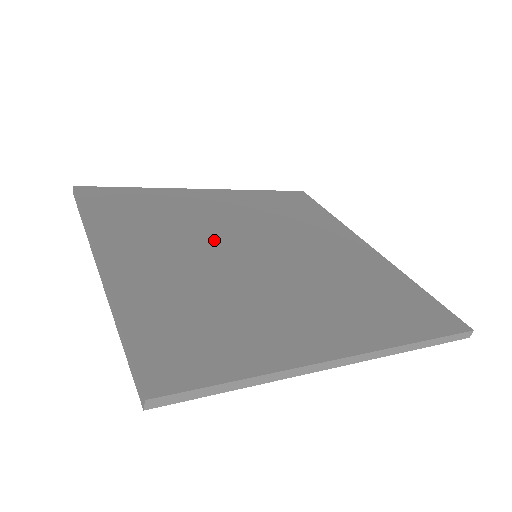
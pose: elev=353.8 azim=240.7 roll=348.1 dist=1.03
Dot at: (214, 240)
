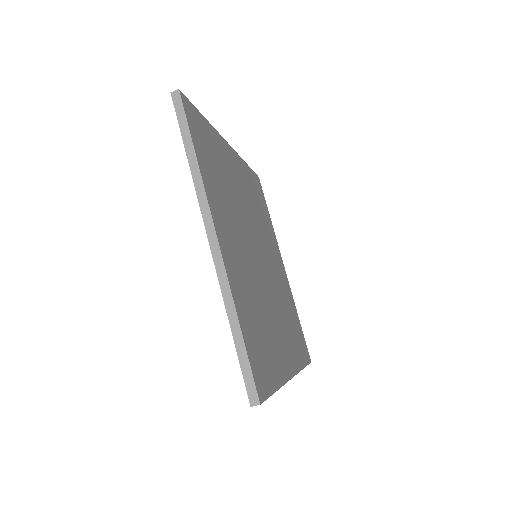
Dot at: (246, 230)
